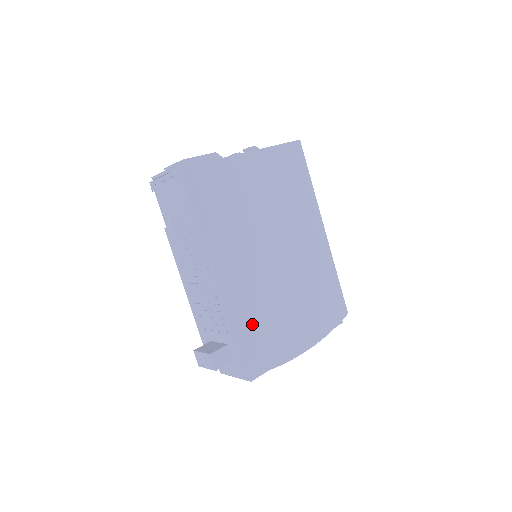
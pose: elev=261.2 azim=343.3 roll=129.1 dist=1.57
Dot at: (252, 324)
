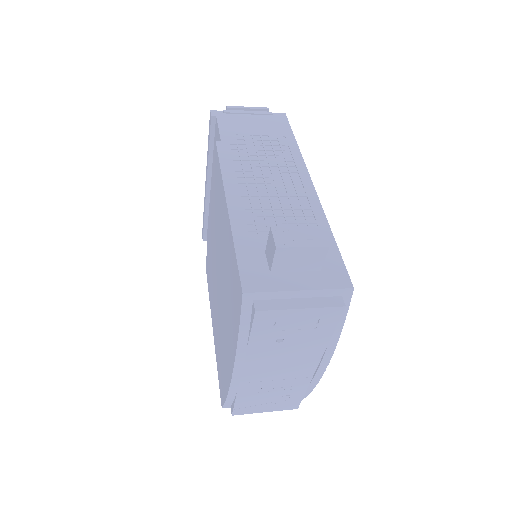
Dot at: occluded
